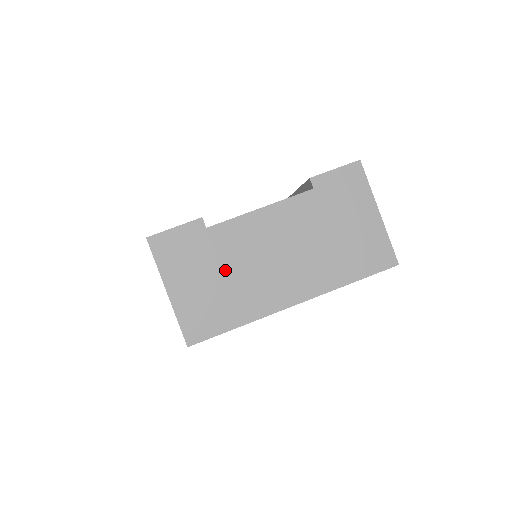
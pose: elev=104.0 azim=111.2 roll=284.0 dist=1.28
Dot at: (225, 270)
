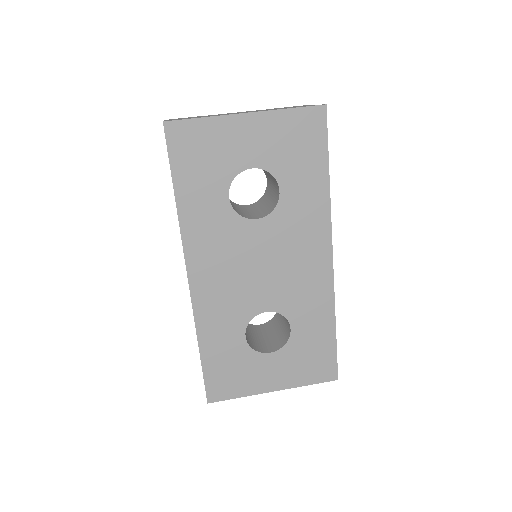
Dot at: occluded
